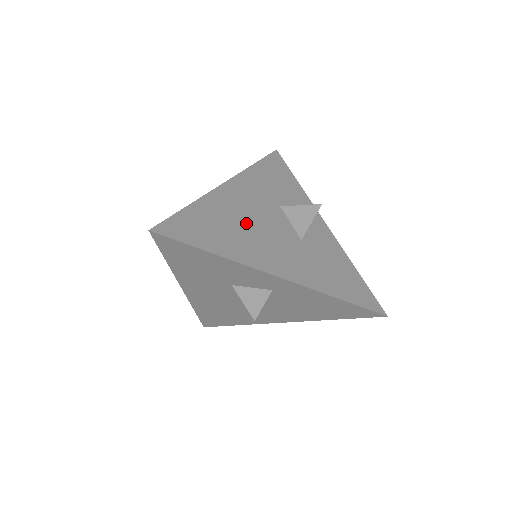
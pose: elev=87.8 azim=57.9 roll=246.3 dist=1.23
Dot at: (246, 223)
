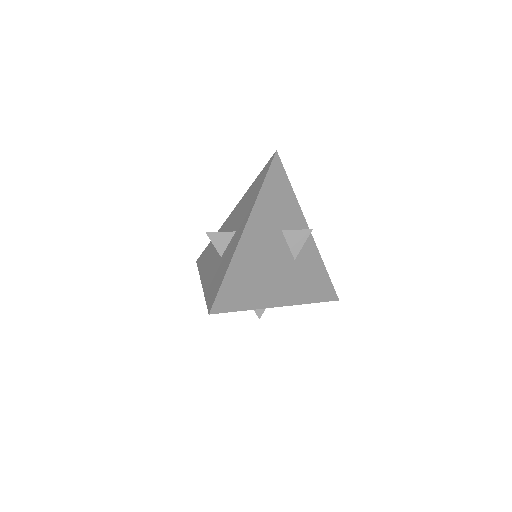
Dot at: (262, 266)
